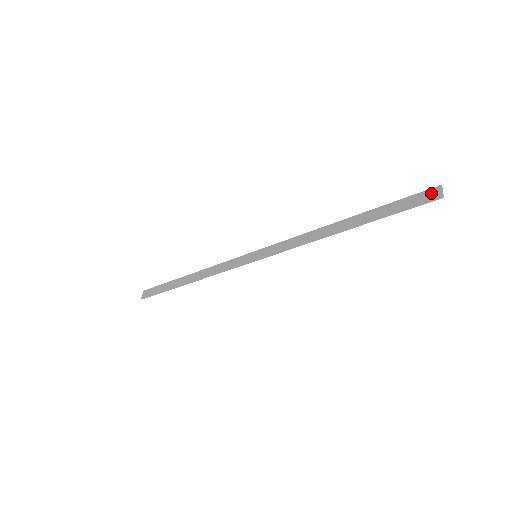
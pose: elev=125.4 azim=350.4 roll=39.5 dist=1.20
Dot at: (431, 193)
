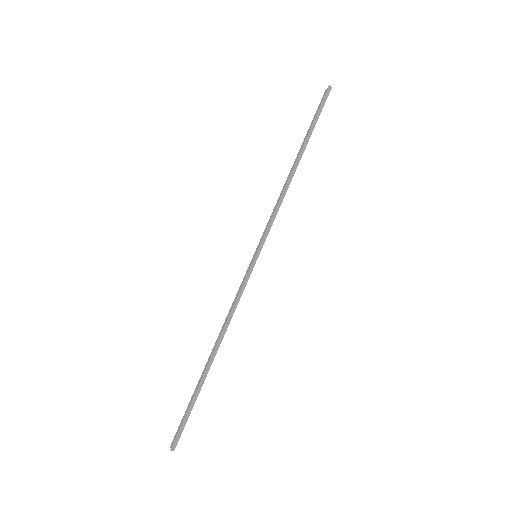
Dot at: (324, 95)
